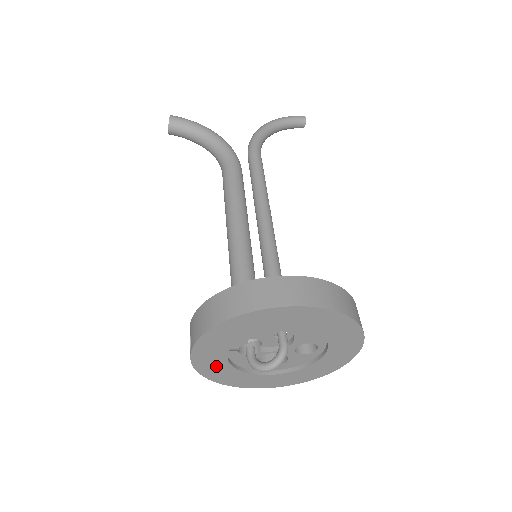
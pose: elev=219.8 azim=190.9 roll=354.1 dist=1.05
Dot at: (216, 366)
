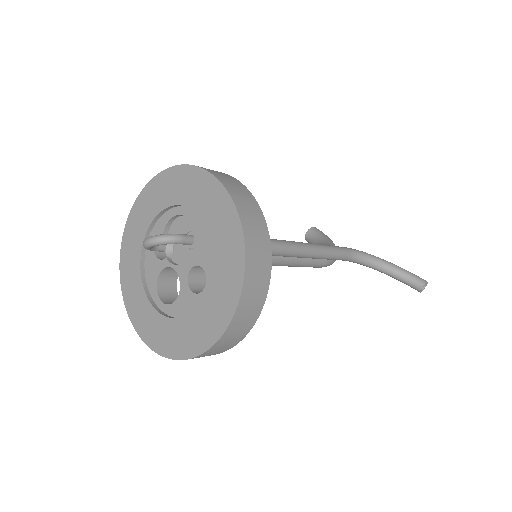
Dot at: (132, 256)
